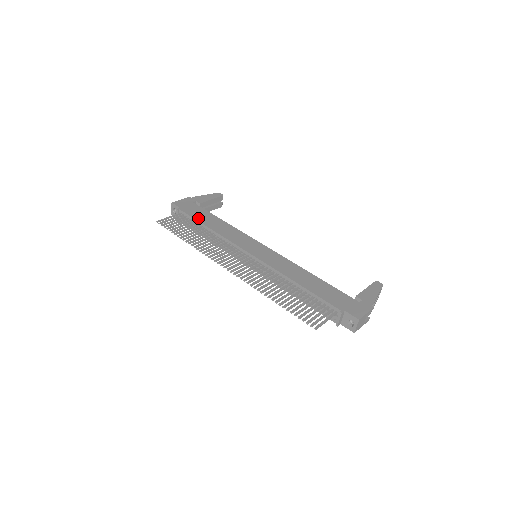
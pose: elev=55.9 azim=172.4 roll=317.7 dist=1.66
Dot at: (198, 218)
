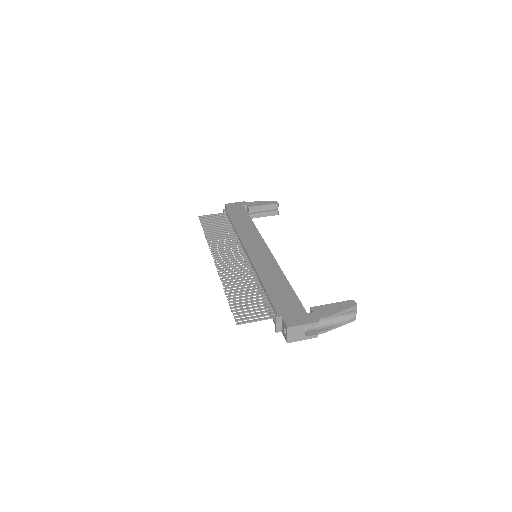
Dot at: (233, 218)
